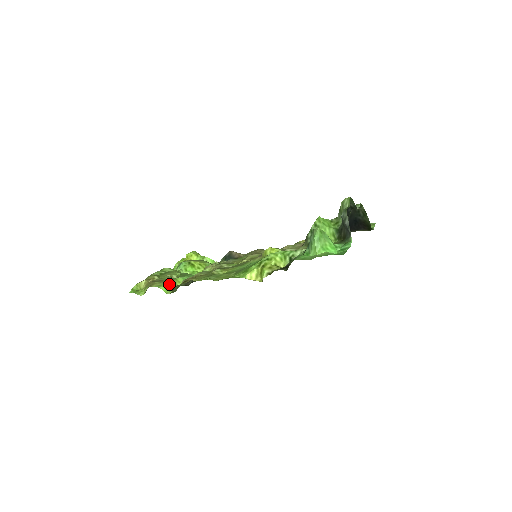
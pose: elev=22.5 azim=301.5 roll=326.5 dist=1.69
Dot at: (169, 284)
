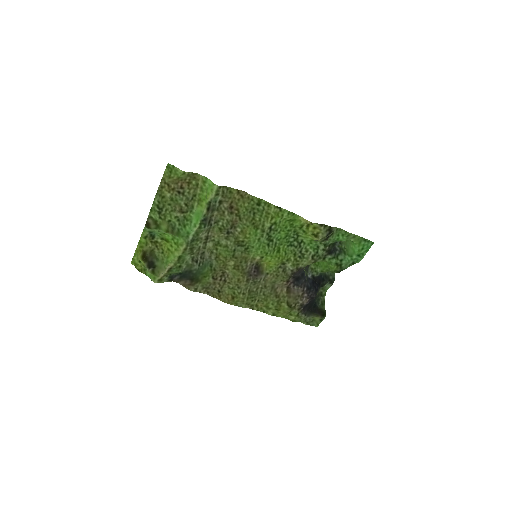
Dot at: (204, 192)
